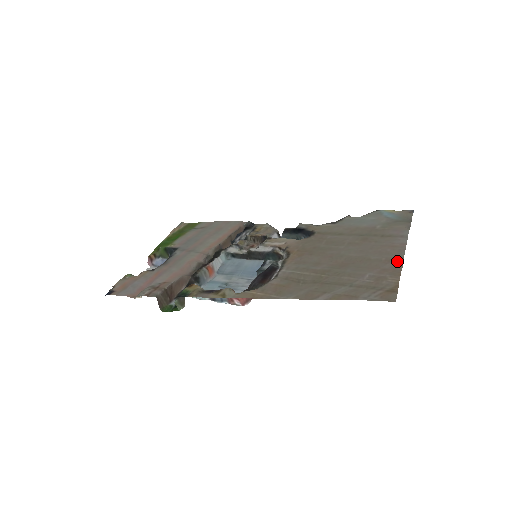
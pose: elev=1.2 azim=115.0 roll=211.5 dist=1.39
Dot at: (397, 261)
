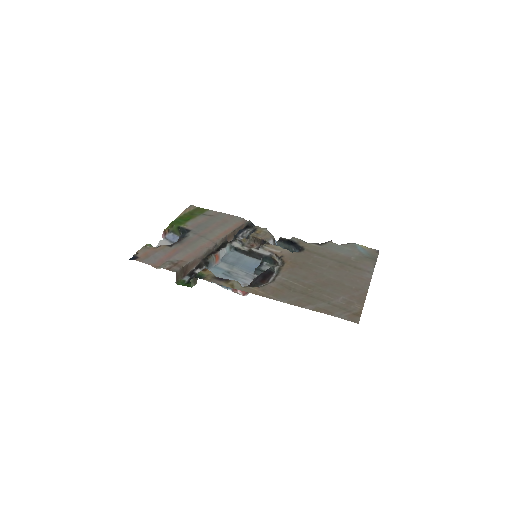
Dot at: (363, 292)
